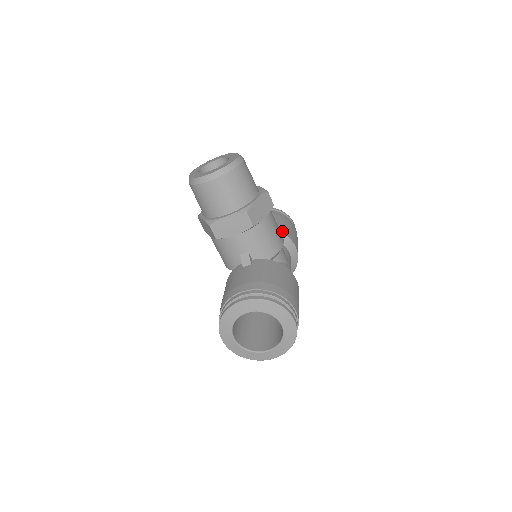
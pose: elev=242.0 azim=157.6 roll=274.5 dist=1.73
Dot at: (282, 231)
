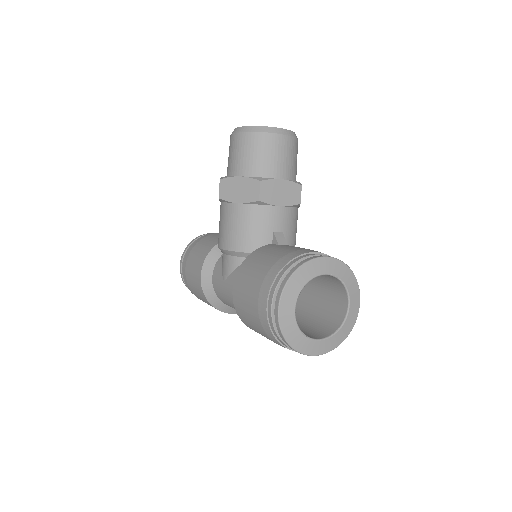
Dot at: occluded
